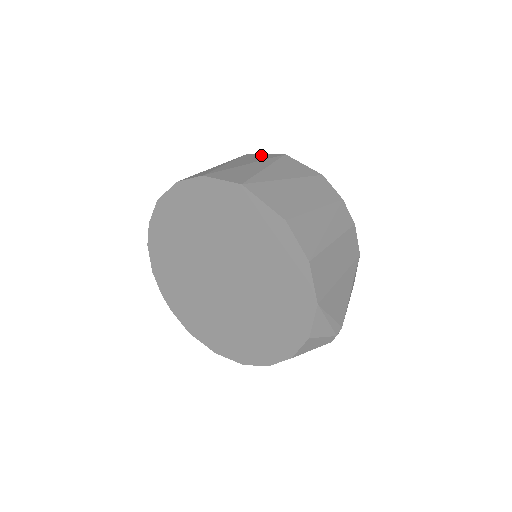
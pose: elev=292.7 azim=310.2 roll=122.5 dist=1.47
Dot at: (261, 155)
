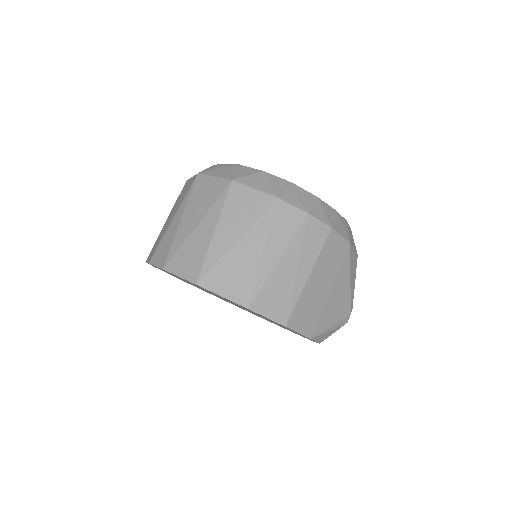
Dot at: (210, 182)
